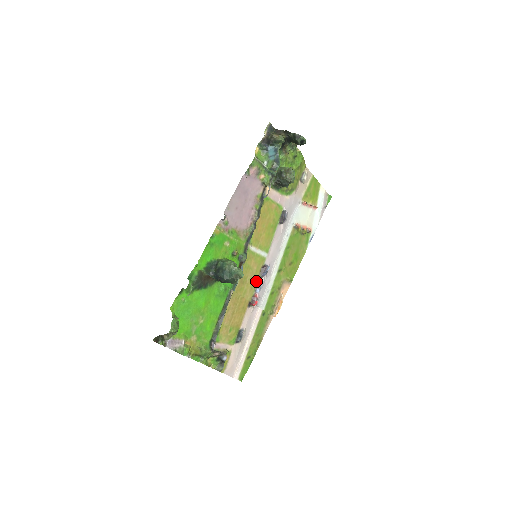
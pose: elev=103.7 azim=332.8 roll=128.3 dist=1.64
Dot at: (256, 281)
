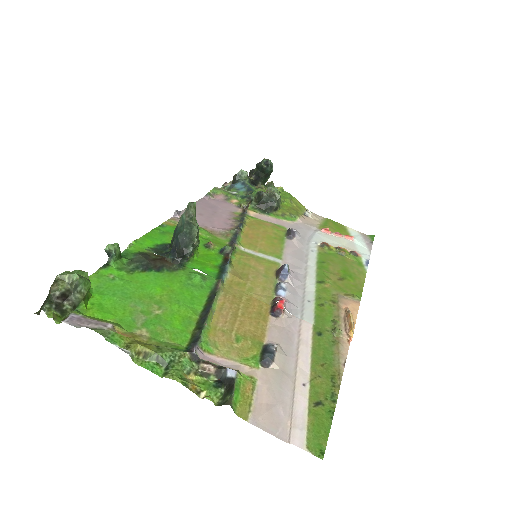
Dot at: (272, 284)
